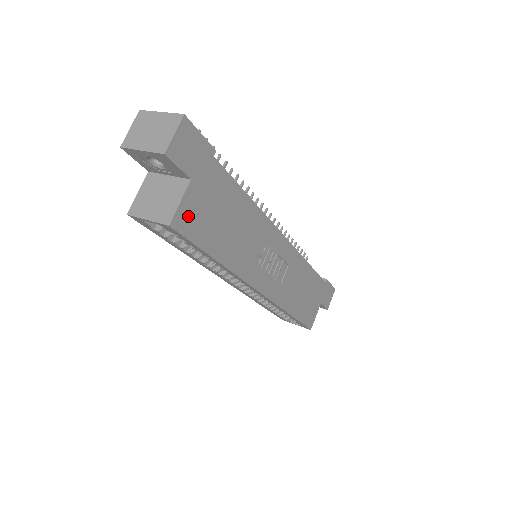
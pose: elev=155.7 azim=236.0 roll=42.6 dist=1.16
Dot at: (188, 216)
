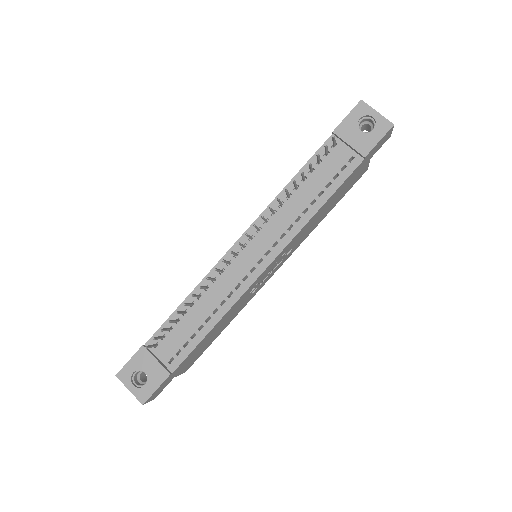
Dot at: (189, 365)
